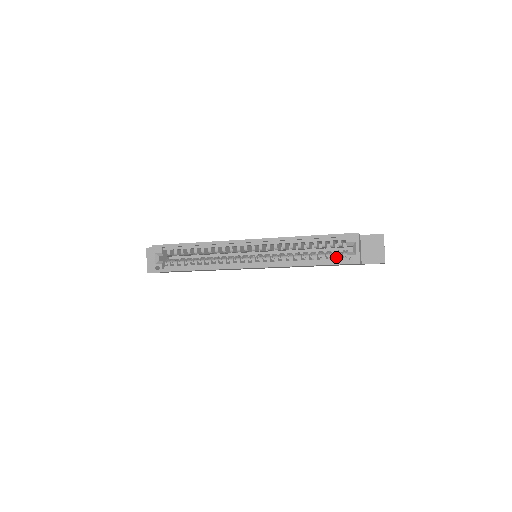
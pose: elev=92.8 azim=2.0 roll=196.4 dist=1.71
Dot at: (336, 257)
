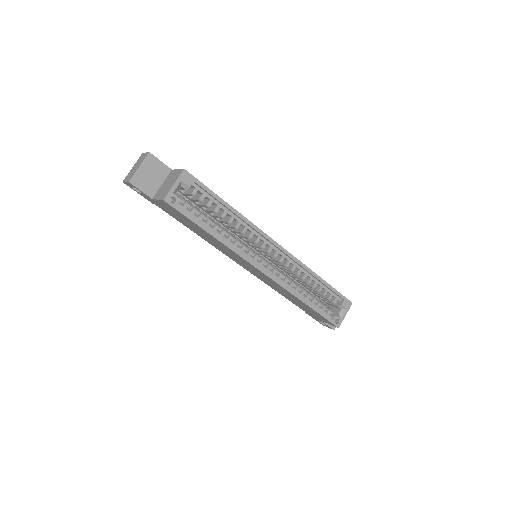
Dot at: occluded
